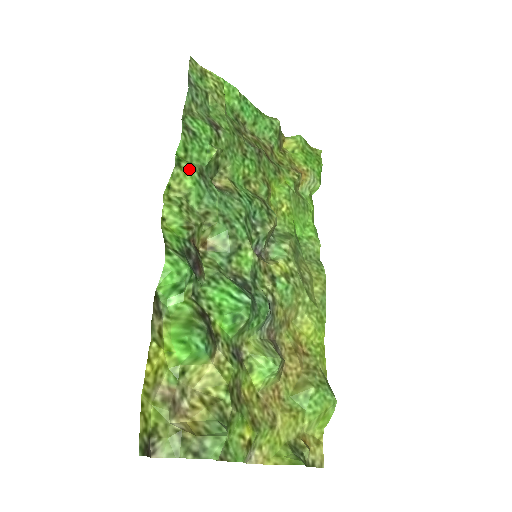
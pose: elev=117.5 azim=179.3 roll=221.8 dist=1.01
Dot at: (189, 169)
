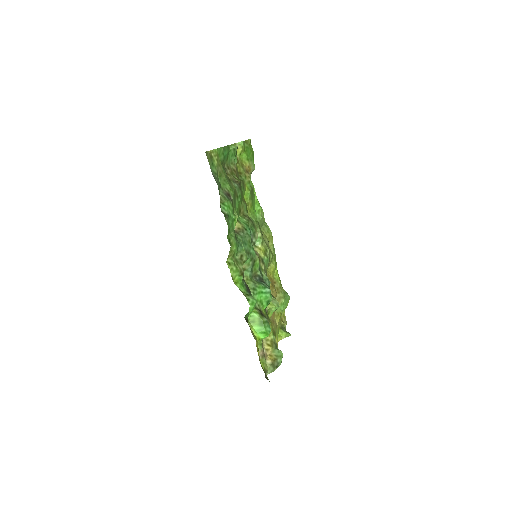
Dot at: (233, 241)
